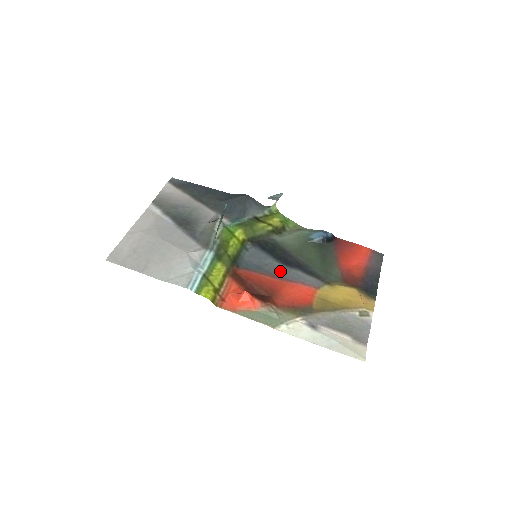
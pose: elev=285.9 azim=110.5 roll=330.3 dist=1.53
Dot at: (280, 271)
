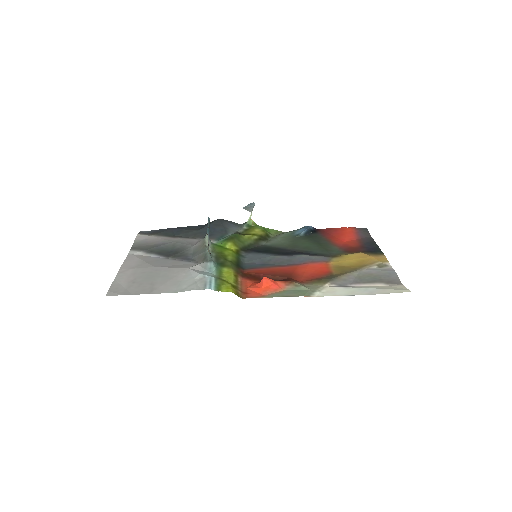
Dot at: (285, 261)
